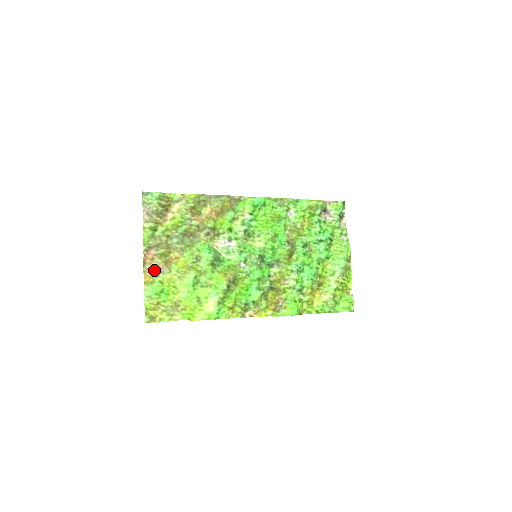
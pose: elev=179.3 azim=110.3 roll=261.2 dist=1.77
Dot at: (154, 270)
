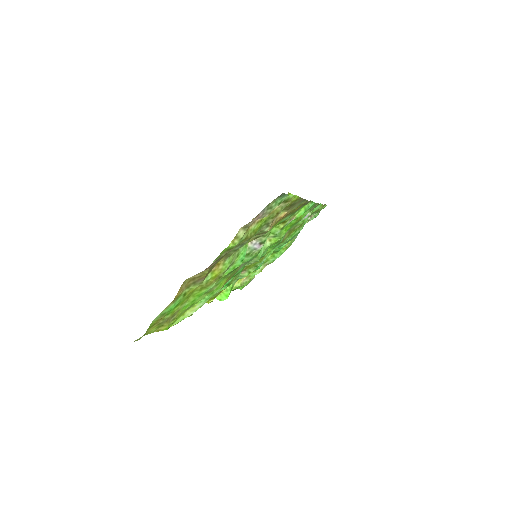
Dot at: (191, 280)
